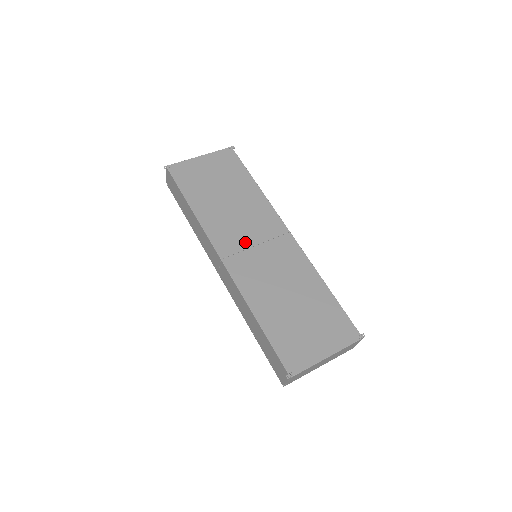
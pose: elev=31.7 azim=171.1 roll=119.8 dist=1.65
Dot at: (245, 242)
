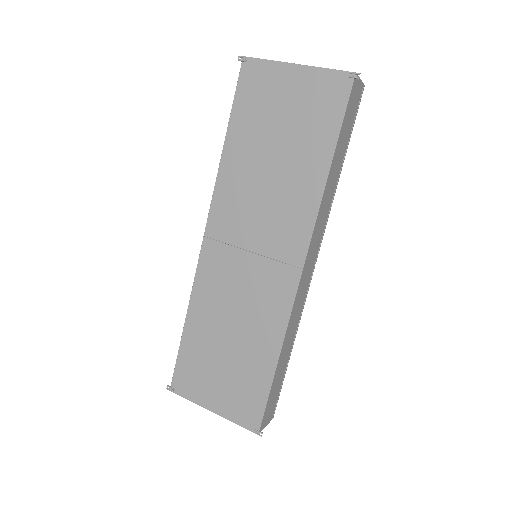
Dot at: (242, 238)
